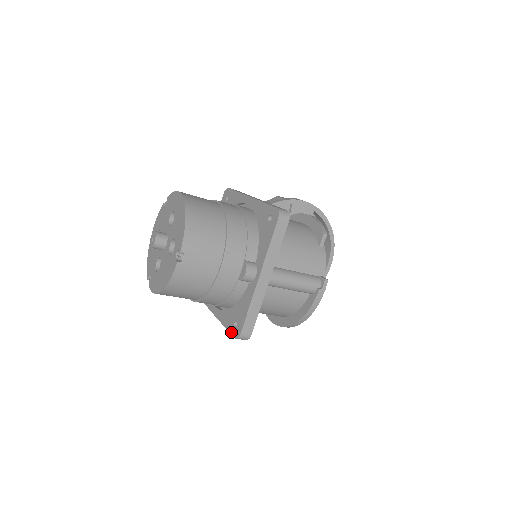
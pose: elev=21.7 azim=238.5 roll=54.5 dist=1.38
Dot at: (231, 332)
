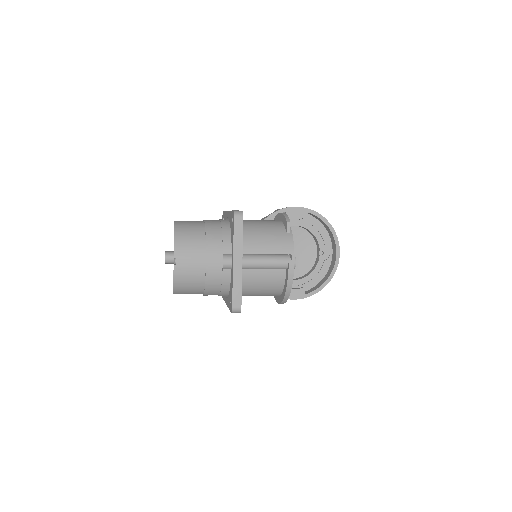
Dot at: (230, 310)
